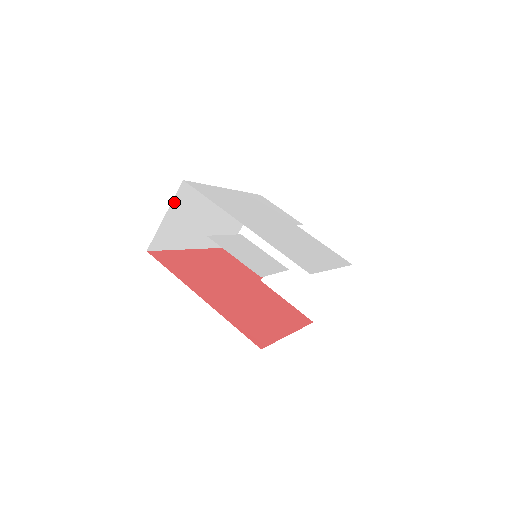
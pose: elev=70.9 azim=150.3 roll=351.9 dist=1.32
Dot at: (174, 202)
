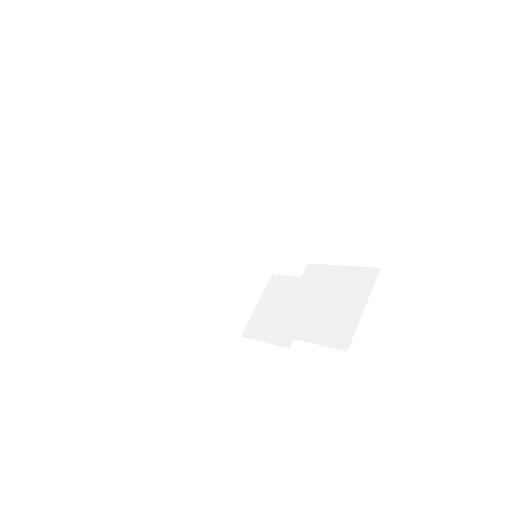
Dot at: (164, 198)
